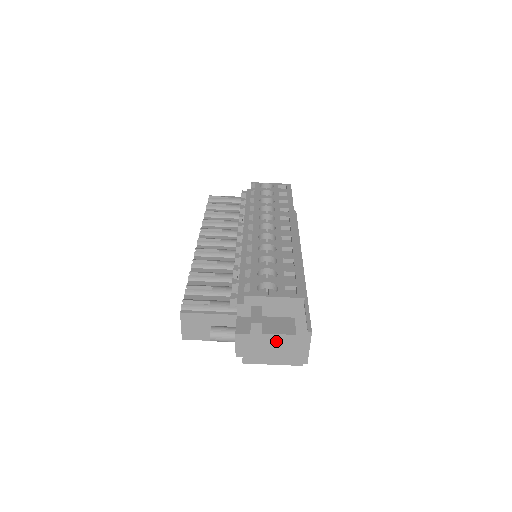
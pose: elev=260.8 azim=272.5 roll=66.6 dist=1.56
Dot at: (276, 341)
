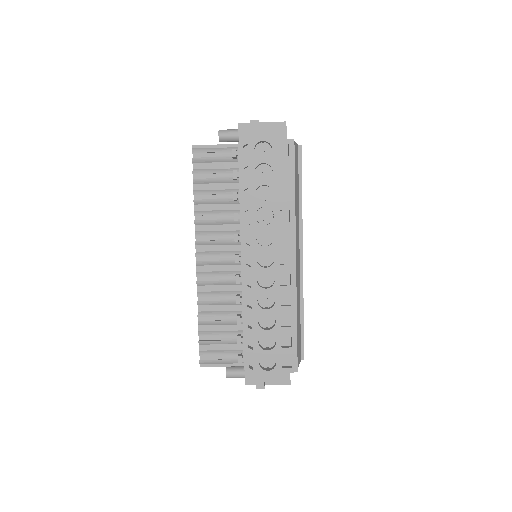
Dot at: occluded
